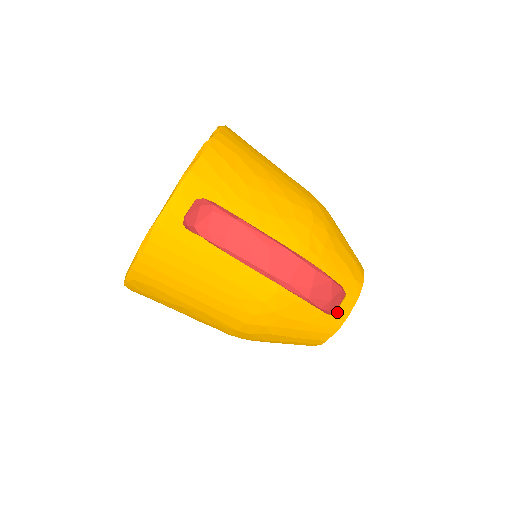
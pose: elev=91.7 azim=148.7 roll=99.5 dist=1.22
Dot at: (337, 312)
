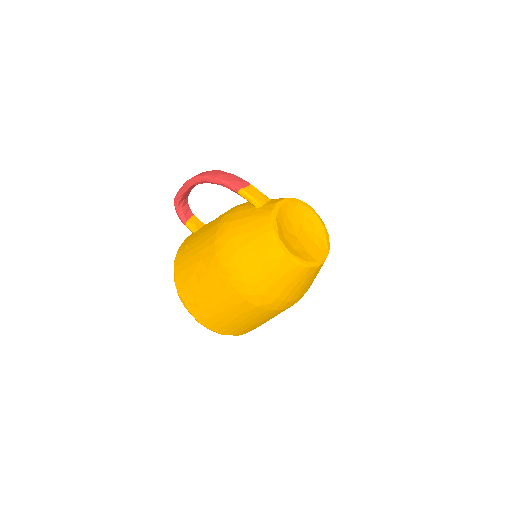
Dot at: (267, 205)
